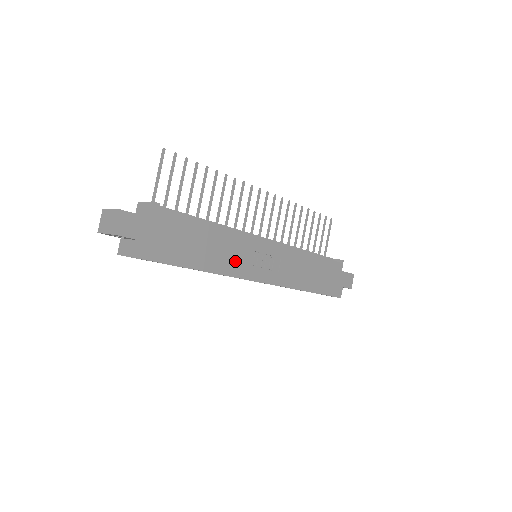
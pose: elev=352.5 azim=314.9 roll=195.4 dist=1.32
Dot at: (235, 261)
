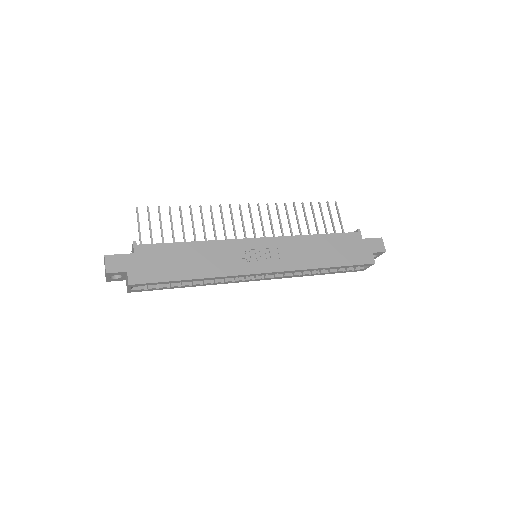
Dot at: (226, 263)
